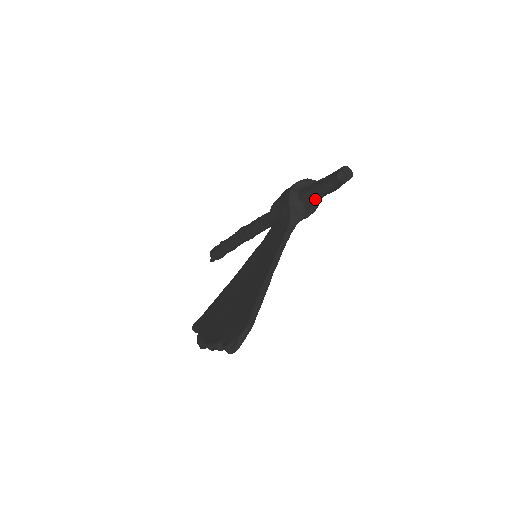
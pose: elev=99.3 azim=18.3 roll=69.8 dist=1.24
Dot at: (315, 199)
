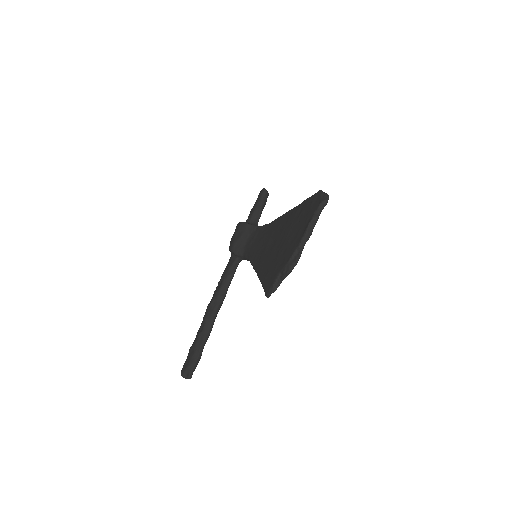
Dot at: (260, 213)
